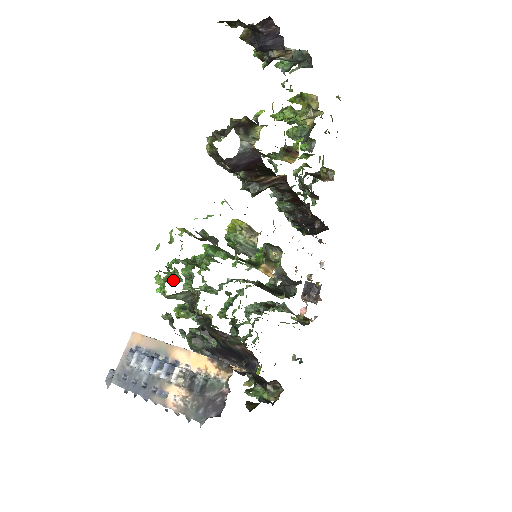
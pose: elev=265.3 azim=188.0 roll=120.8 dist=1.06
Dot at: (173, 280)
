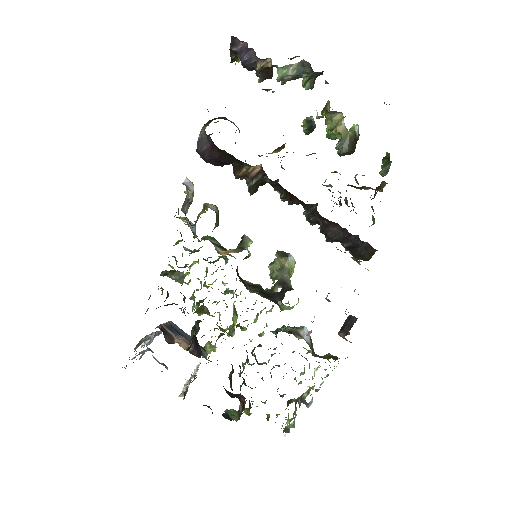
Dot at: (183, 267)
